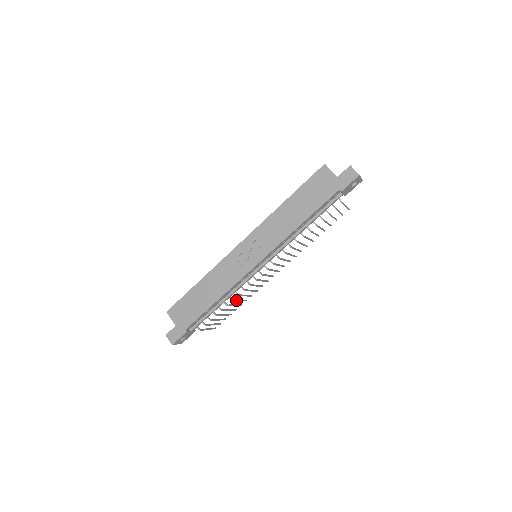
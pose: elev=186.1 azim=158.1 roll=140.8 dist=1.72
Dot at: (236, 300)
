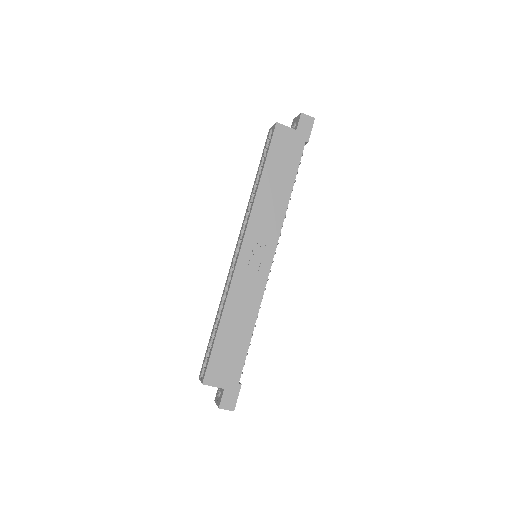
Dot at: occluded
